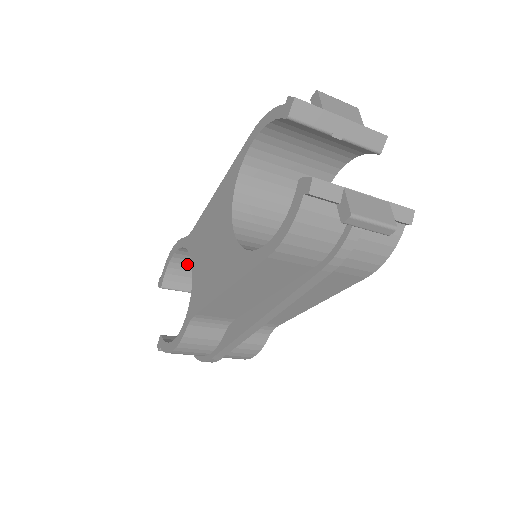
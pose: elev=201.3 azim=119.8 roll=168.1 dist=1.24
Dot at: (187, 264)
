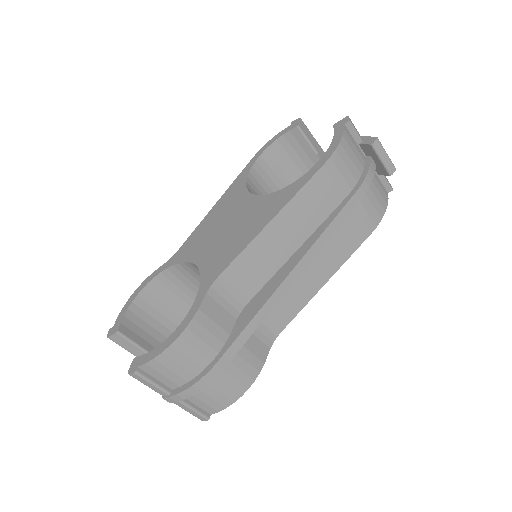
Dot at: (148, 312)
